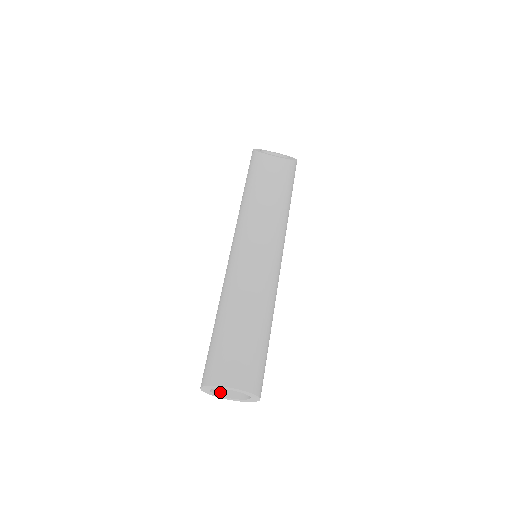
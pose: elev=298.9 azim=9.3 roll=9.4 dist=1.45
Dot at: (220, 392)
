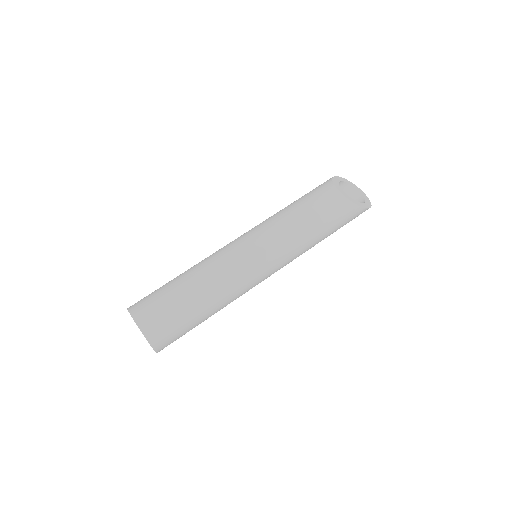
Dot at: occluded
